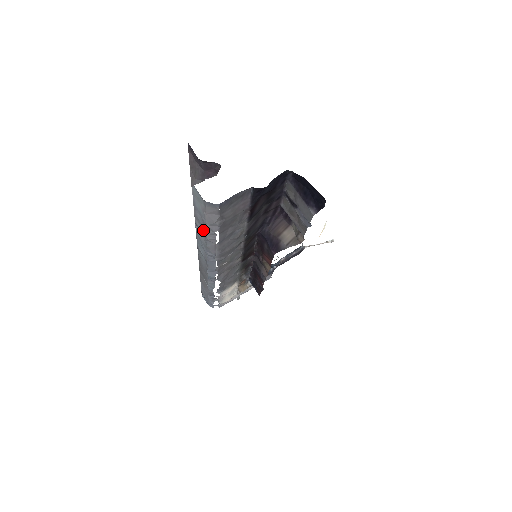
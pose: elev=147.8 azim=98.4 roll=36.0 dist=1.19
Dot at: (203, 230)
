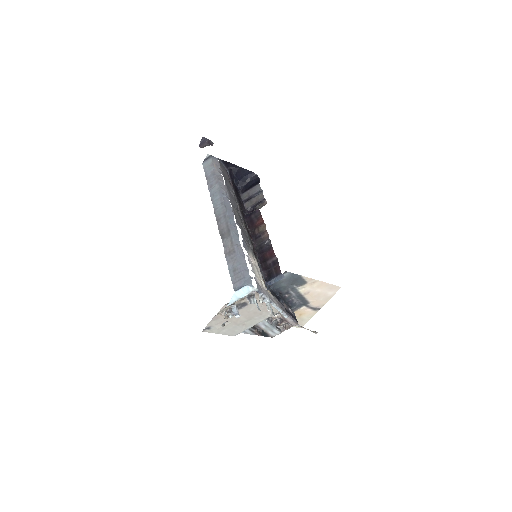
Dot at: (215, 180)
